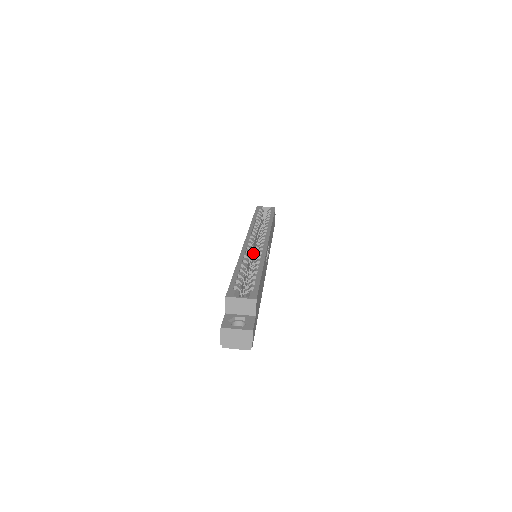
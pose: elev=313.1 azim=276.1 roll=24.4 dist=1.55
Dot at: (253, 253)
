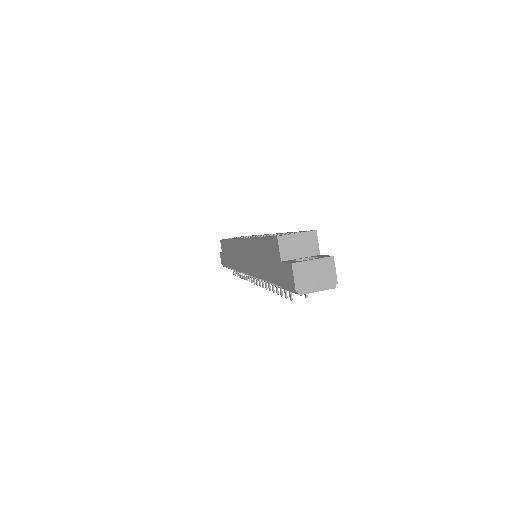
Dot at: occluded
